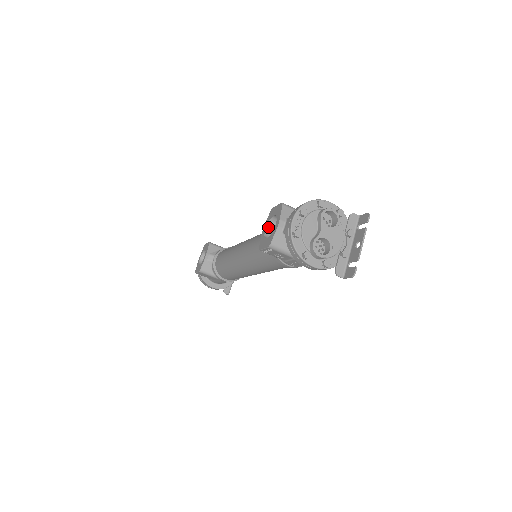
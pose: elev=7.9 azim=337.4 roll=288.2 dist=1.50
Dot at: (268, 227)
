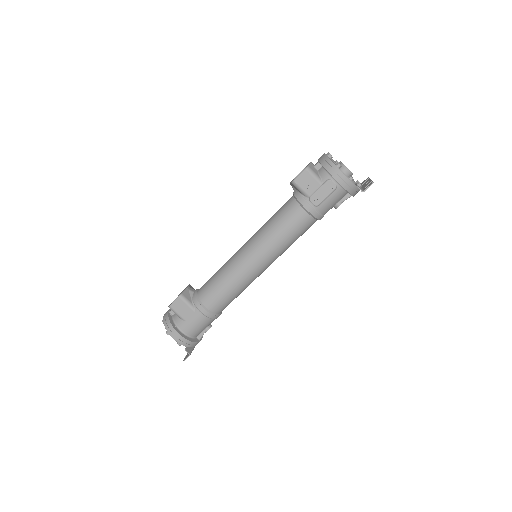
Dot at: occluded
